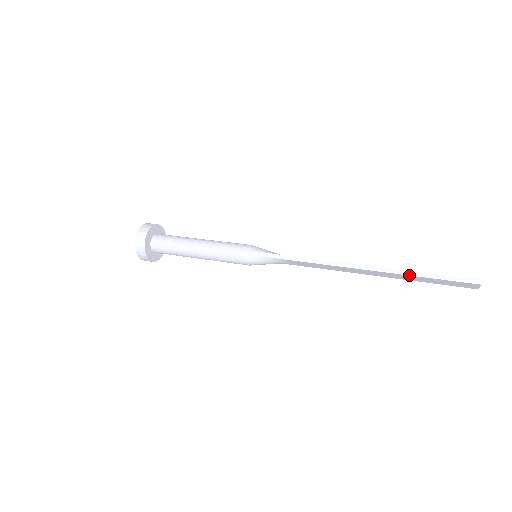
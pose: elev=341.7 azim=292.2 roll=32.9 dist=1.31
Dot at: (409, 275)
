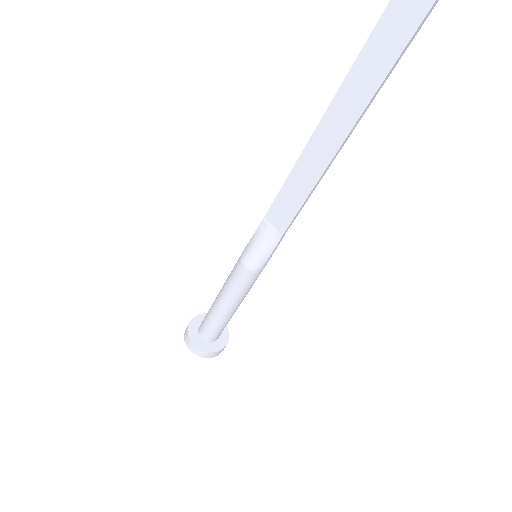
Dot at: (344, 79)
